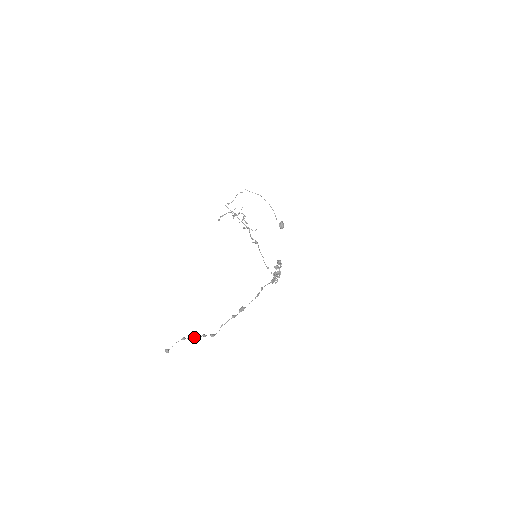
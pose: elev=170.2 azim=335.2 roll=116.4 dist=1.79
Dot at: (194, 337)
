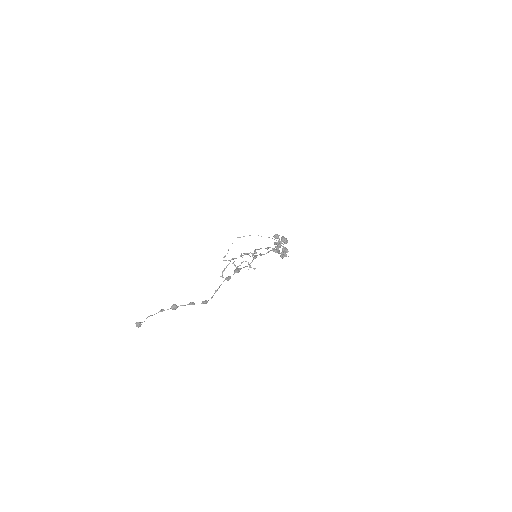
Dot at: (176, 305)
